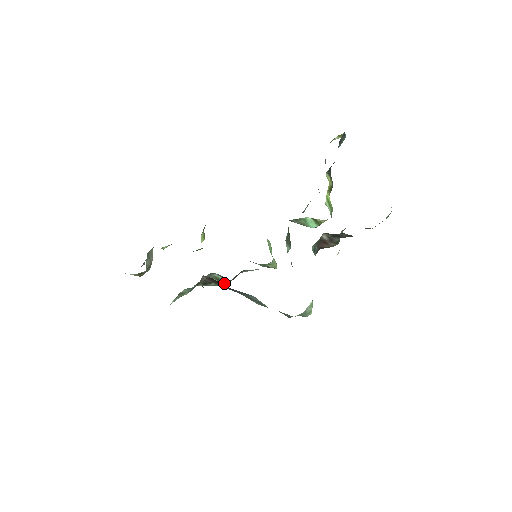
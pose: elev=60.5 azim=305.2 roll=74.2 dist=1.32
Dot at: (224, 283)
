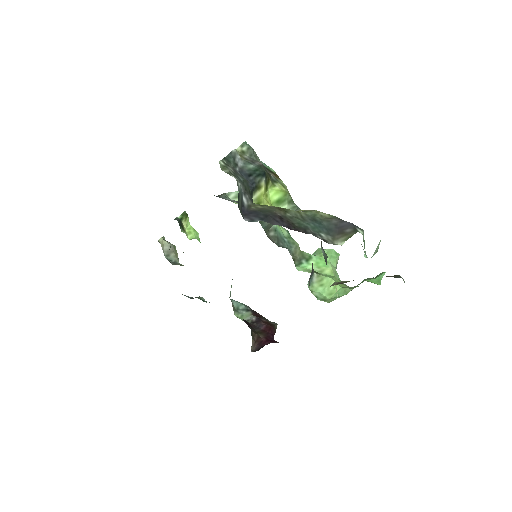
Dot at: occluded
